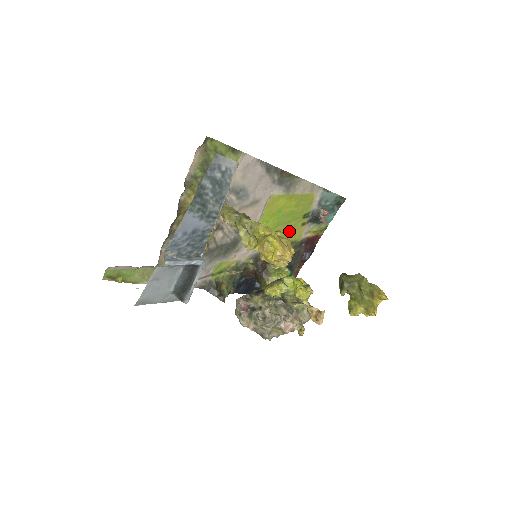
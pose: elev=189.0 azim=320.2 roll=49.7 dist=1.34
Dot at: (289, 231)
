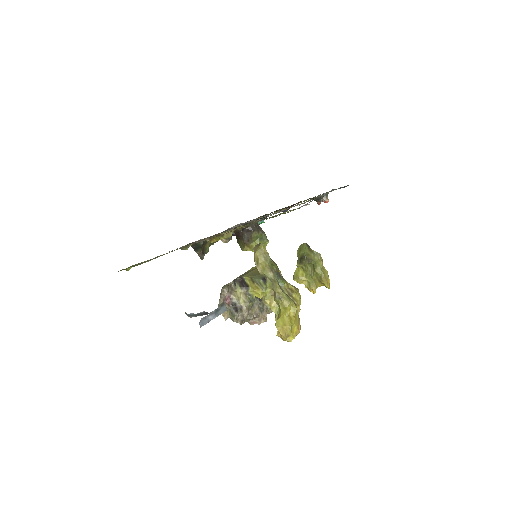
Dot at: occluded
